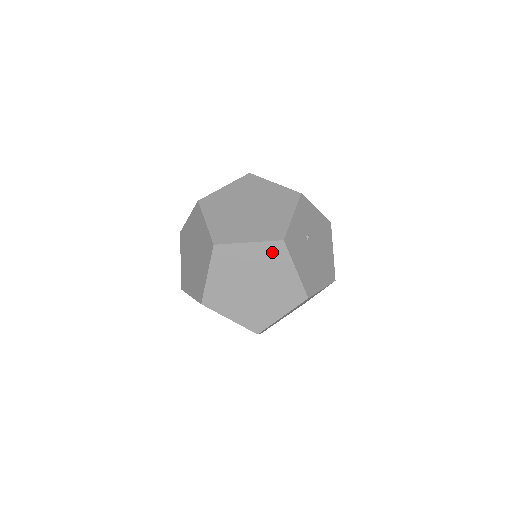
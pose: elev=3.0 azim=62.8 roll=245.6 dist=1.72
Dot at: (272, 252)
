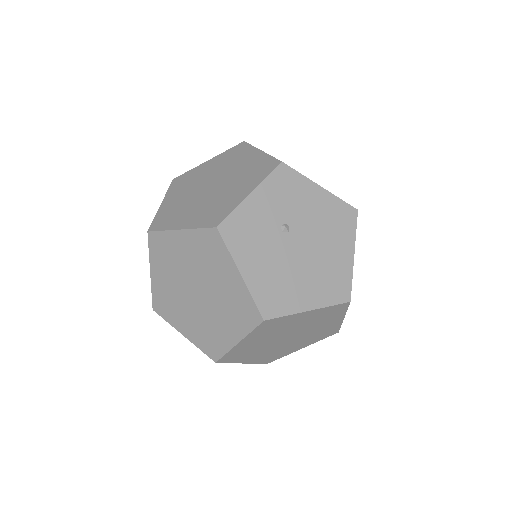
Dot at: (207, 245)
